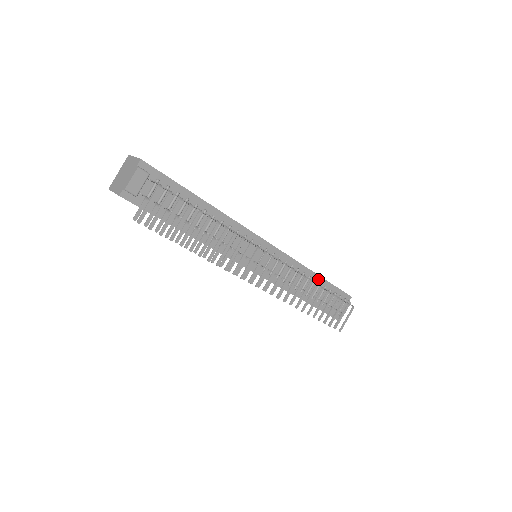
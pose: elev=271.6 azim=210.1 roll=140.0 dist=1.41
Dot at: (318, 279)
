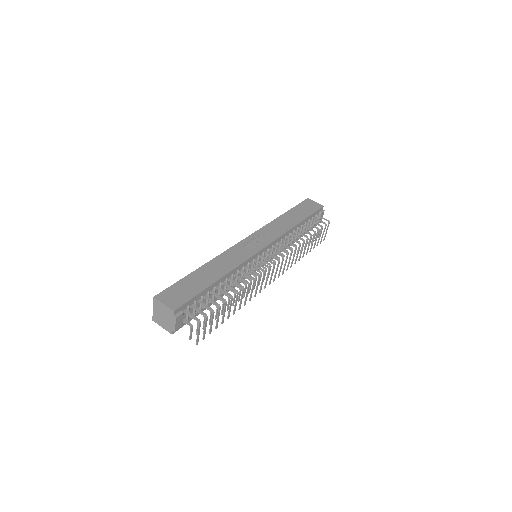
Dot at: (300, 225)
